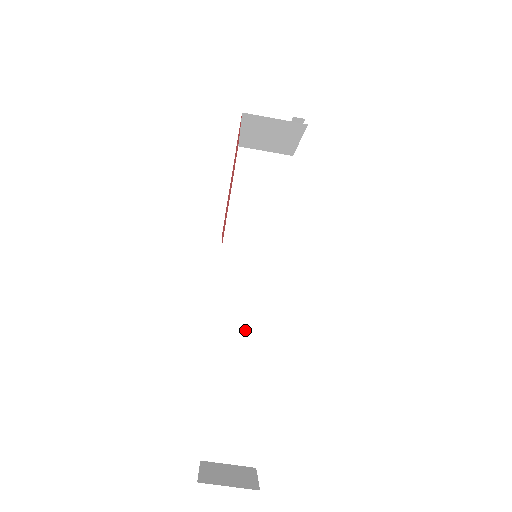
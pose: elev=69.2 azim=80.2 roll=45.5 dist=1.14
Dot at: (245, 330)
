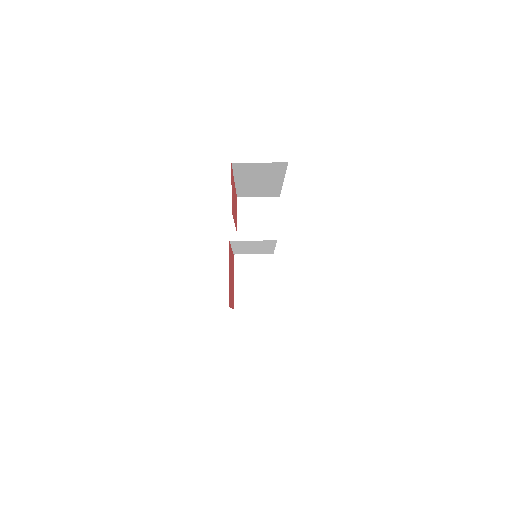
Dot at: occluded
